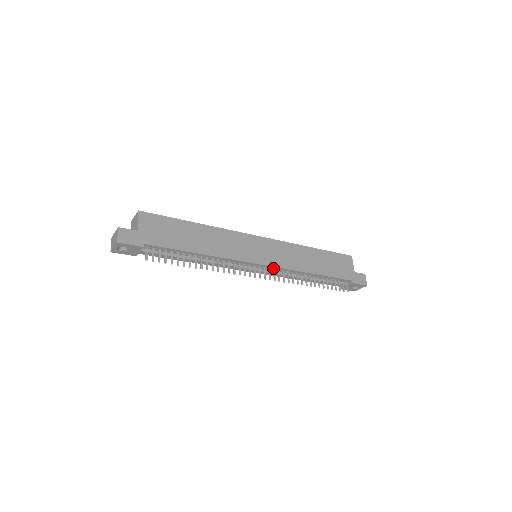
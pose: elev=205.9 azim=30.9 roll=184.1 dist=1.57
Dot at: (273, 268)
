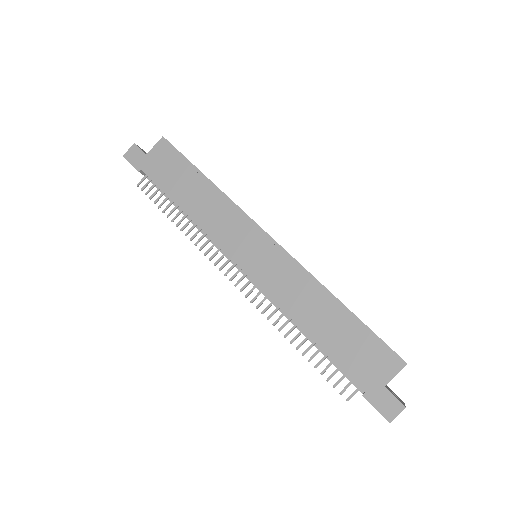
Dot at: (256, 282)
